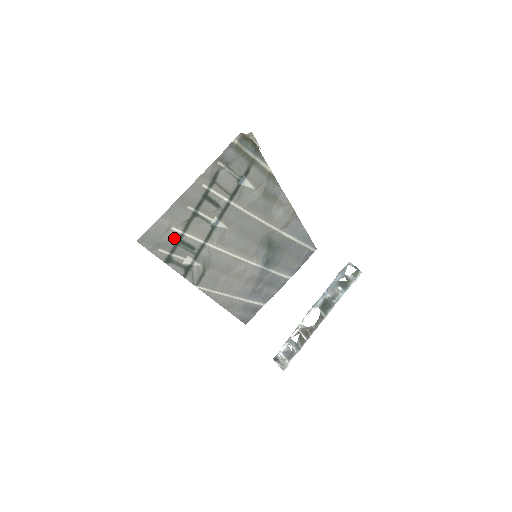
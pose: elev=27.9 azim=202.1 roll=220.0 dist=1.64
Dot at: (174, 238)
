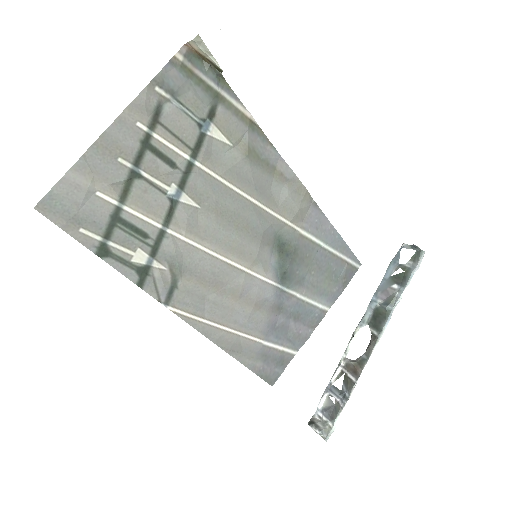
Dot at: (105, 212)
